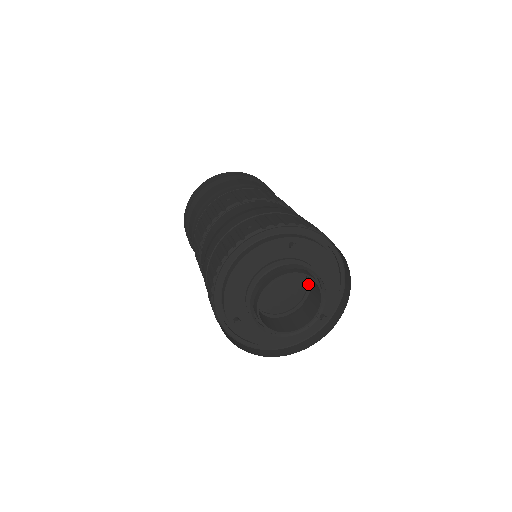
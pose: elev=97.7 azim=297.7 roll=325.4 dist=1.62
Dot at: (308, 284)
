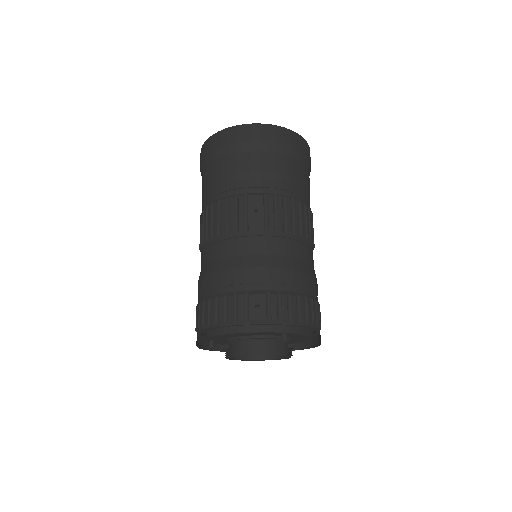
Dot at: occluded
